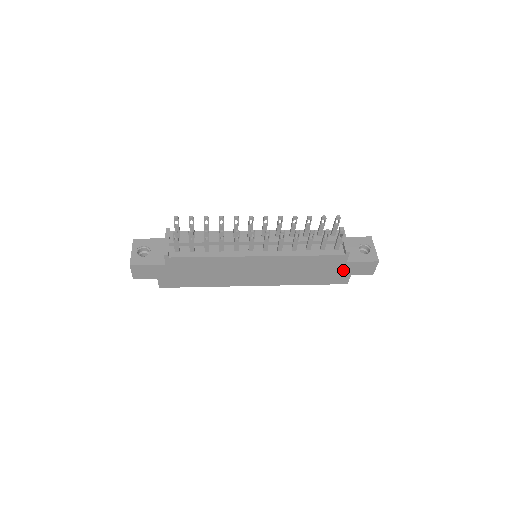
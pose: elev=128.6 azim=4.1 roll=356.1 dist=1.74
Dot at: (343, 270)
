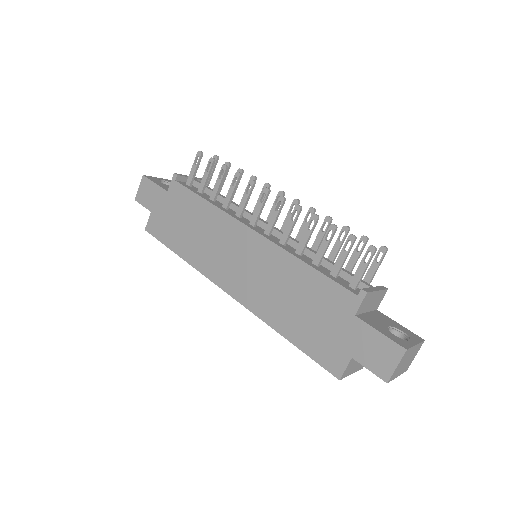
Dot at: (344, 335)
